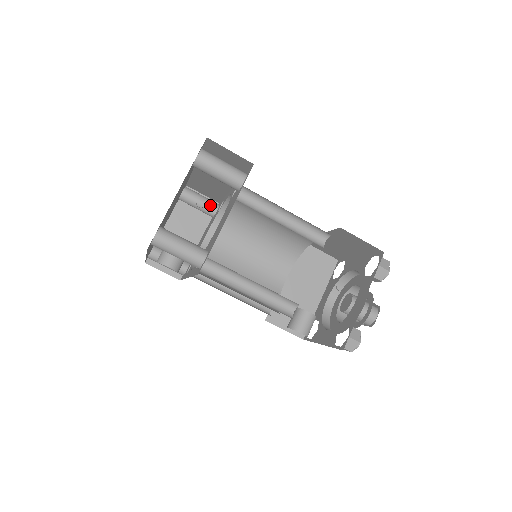
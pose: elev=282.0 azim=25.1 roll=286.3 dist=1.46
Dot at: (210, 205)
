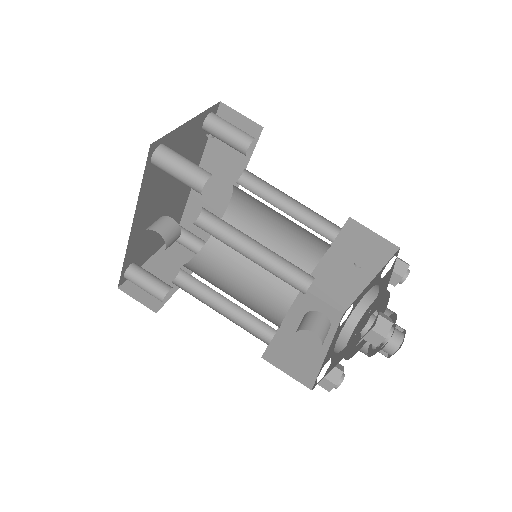
Dot at: (202, 241)
